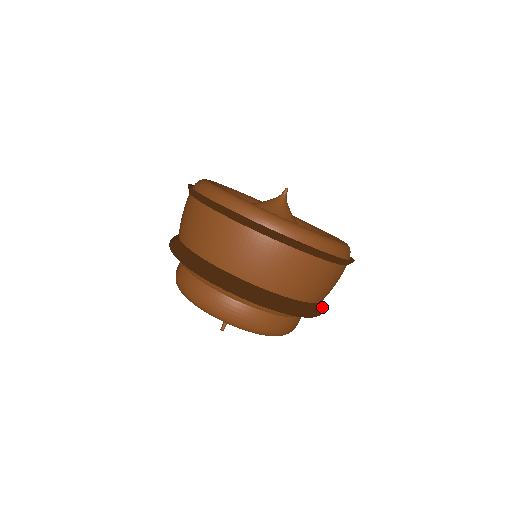
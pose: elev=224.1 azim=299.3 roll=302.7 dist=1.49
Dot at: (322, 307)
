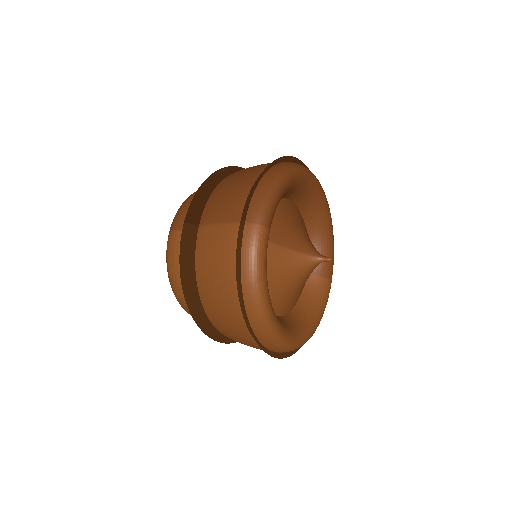
Dot at: occluded
